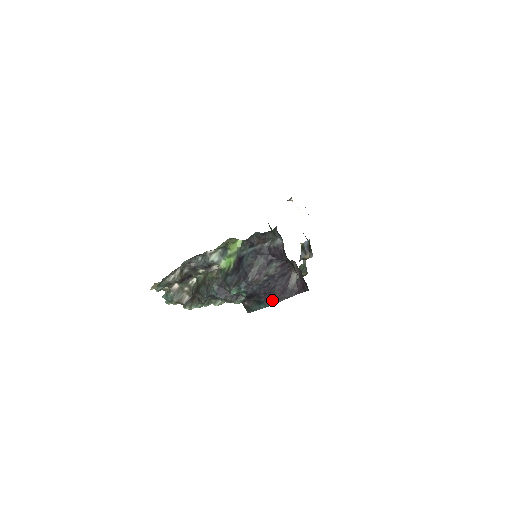
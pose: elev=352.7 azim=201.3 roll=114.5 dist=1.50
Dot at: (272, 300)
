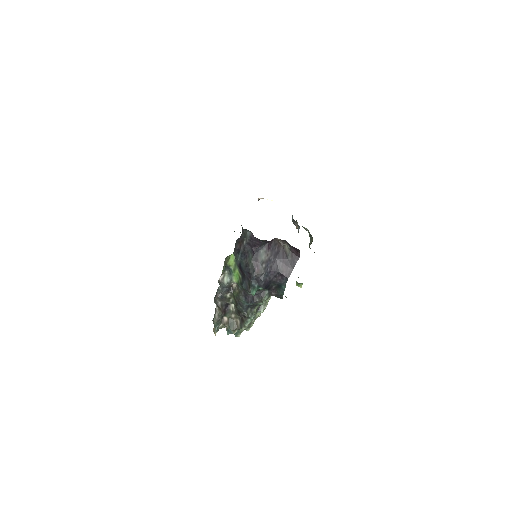
Dot at: (284, 277)
